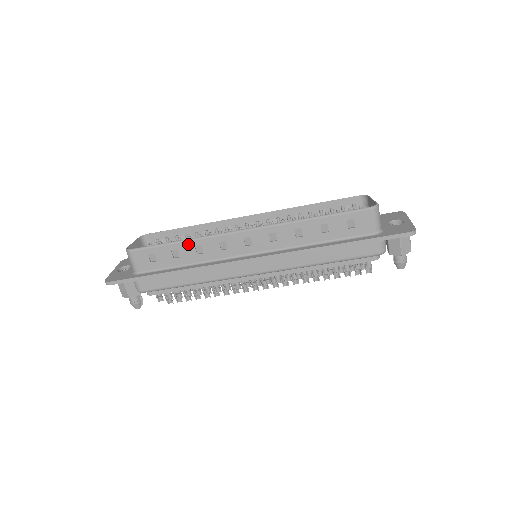
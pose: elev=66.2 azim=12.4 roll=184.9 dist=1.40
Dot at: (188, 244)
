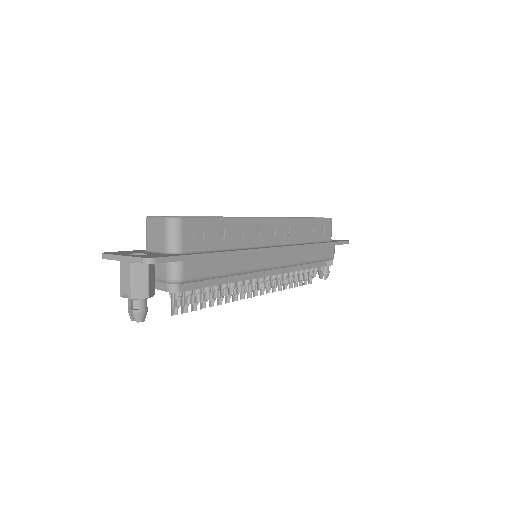
Dot at: (234, 222)
